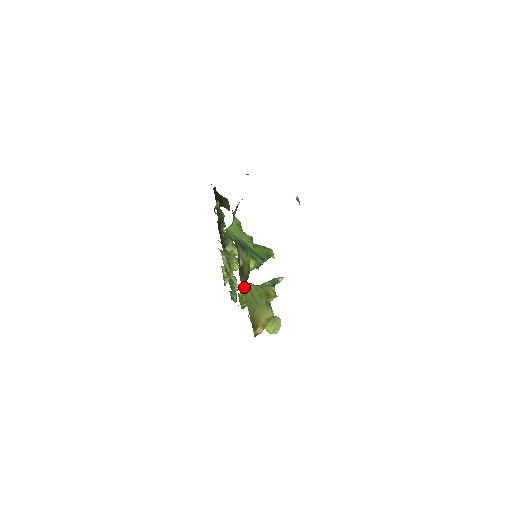
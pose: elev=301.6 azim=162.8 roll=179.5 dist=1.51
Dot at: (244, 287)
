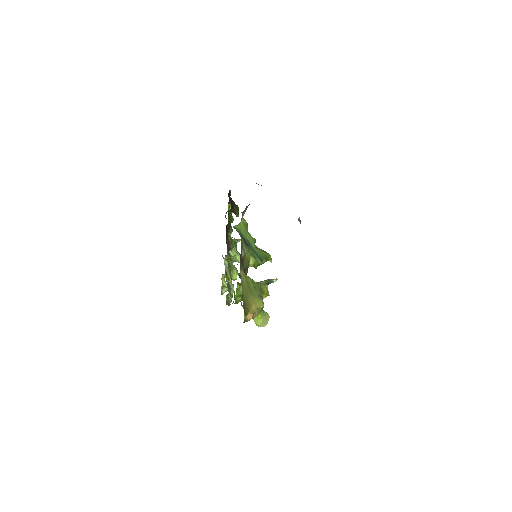
Dot at: (242, 275)
